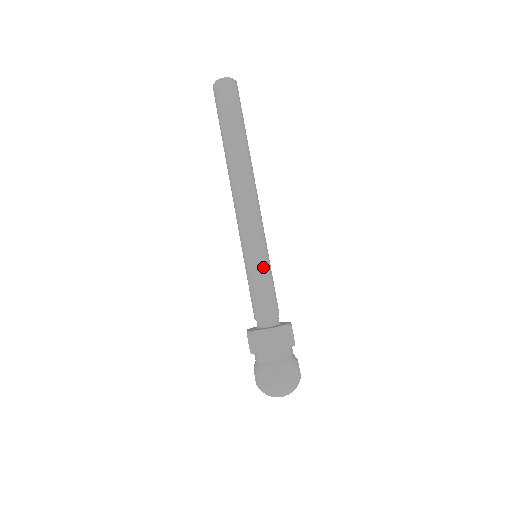
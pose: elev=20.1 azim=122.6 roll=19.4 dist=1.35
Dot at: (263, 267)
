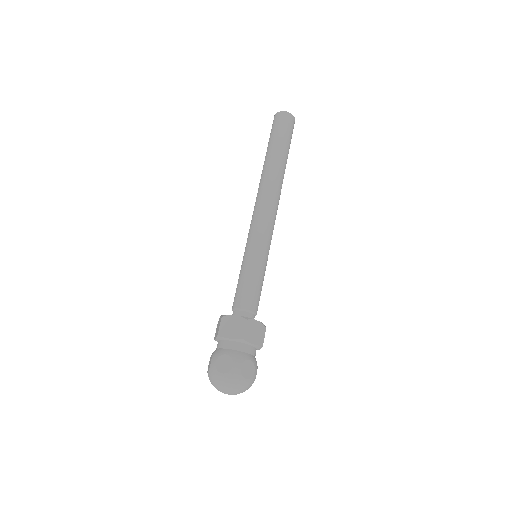
Dot at: (249, 262)
